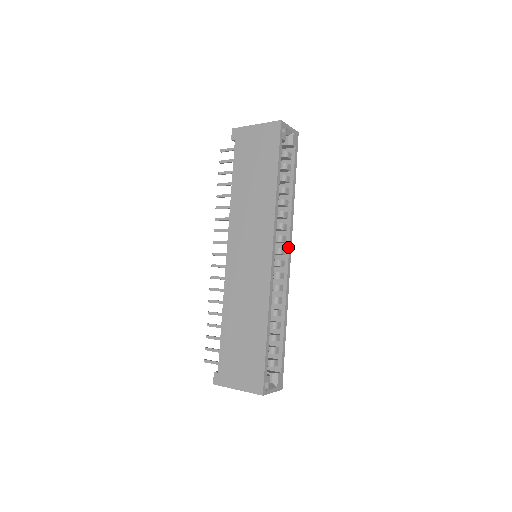
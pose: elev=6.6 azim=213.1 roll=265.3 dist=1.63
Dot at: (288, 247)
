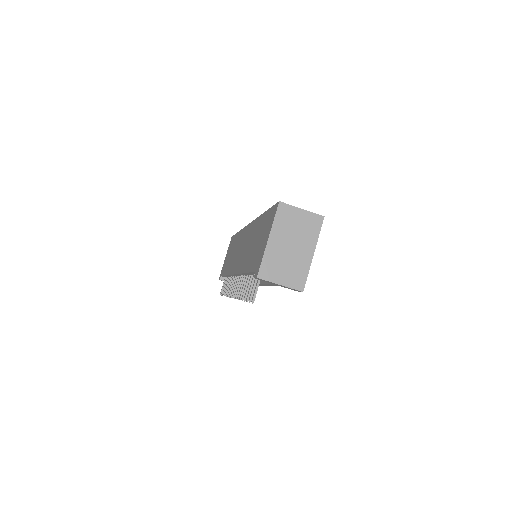
Dot at: occluded
